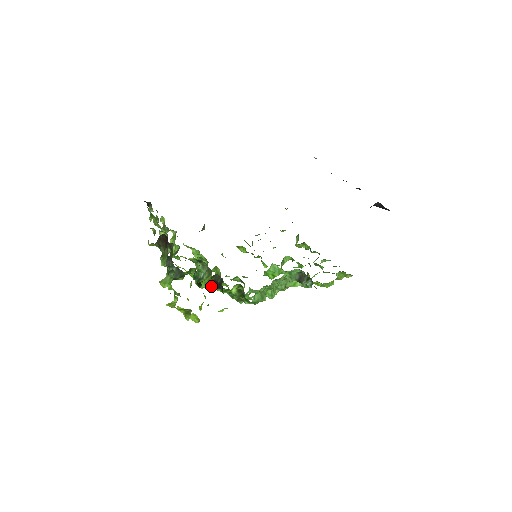
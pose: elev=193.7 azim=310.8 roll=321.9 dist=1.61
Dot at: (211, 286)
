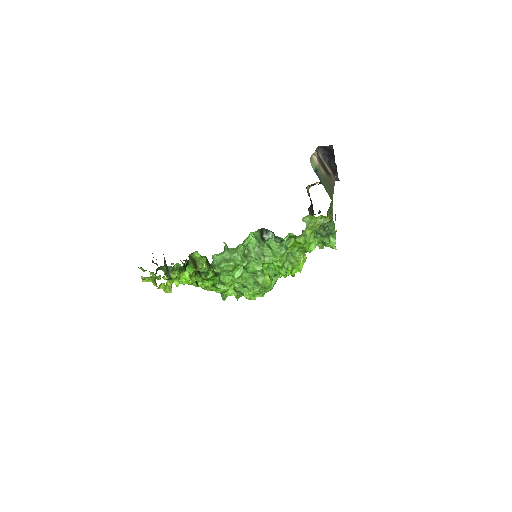
Dot at: (198, 276)
